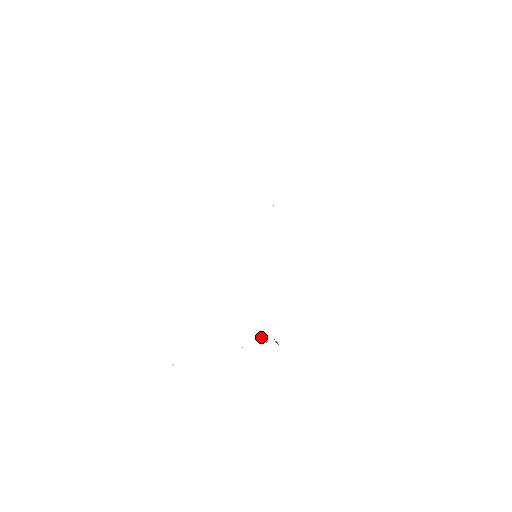
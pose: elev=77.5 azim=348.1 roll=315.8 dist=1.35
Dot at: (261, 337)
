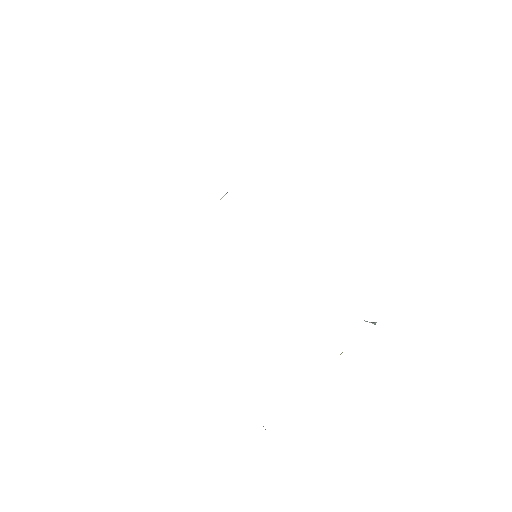
Dot at: occluded
